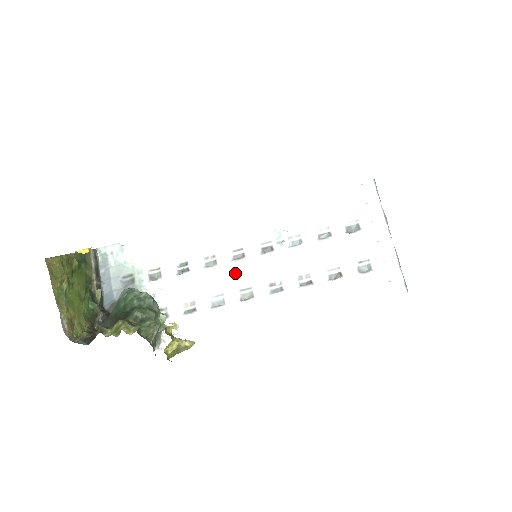
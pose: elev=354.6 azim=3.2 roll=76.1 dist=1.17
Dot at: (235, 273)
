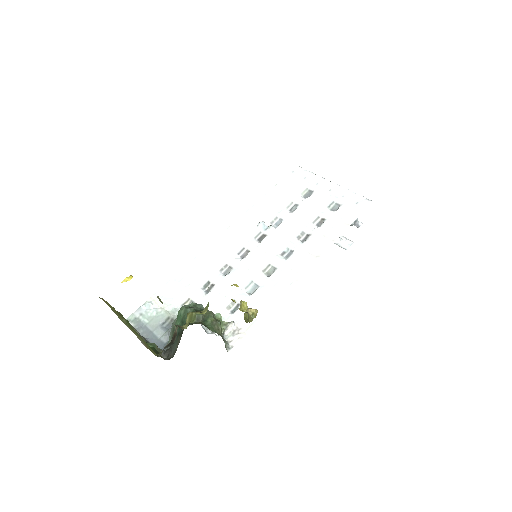
Dot at: (250, 264)
